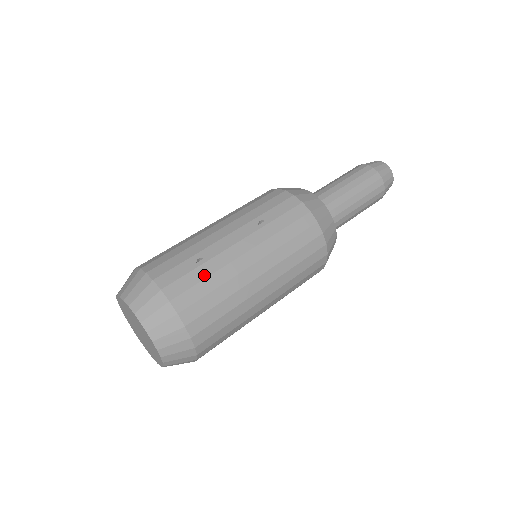
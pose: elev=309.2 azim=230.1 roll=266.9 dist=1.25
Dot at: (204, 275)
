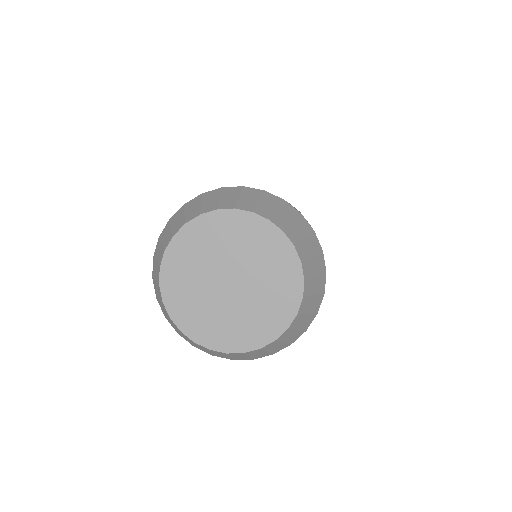
Dot at: occluded
